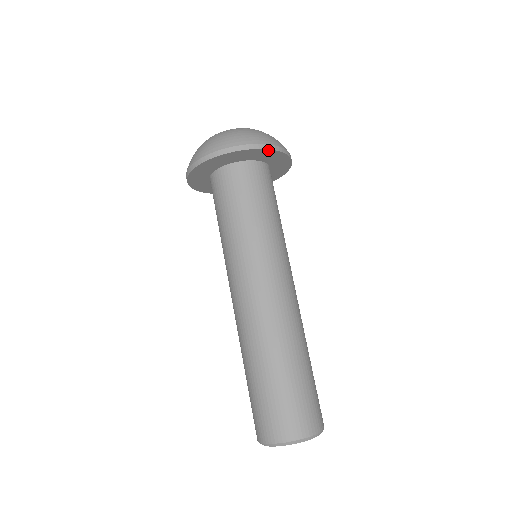
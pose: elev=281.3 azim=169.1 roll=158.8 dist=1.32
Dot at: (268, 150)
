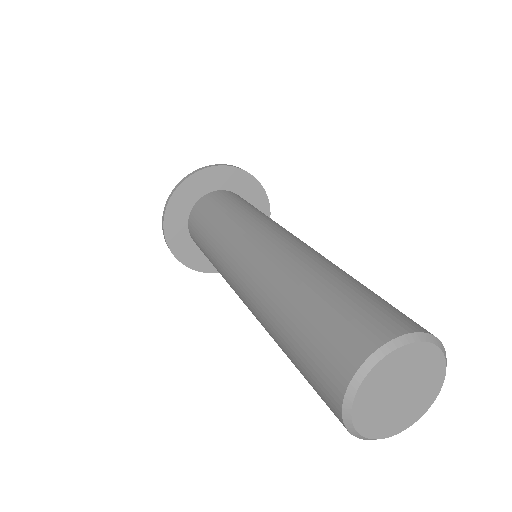
Dot at: (267, 201)
